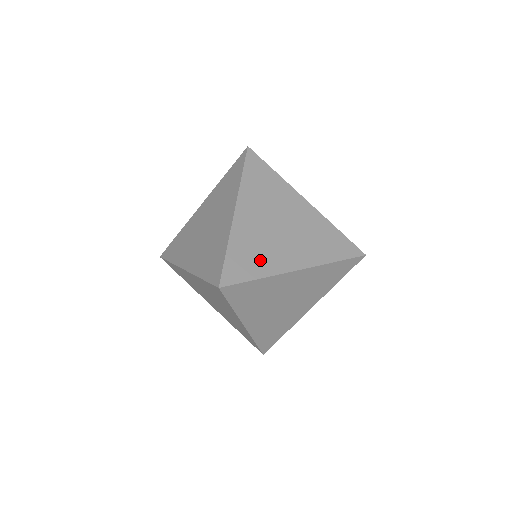
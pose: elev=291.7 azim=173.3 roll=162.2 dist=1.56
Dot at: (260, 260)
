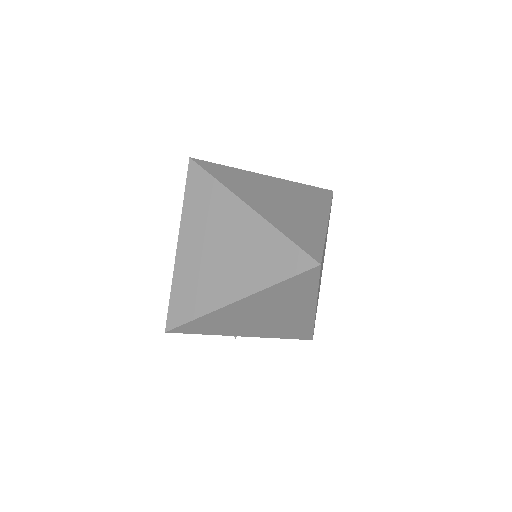
Dot at: (307, 230)
